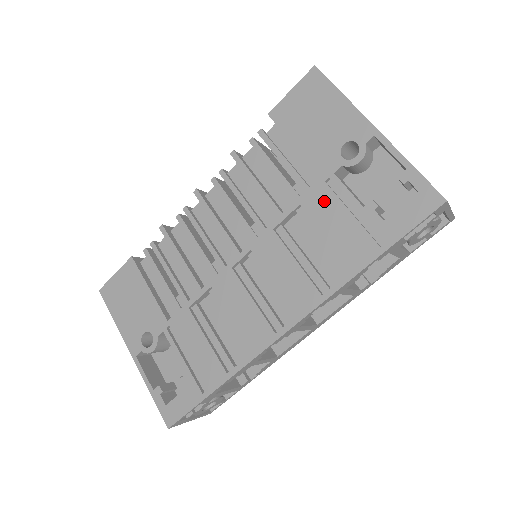
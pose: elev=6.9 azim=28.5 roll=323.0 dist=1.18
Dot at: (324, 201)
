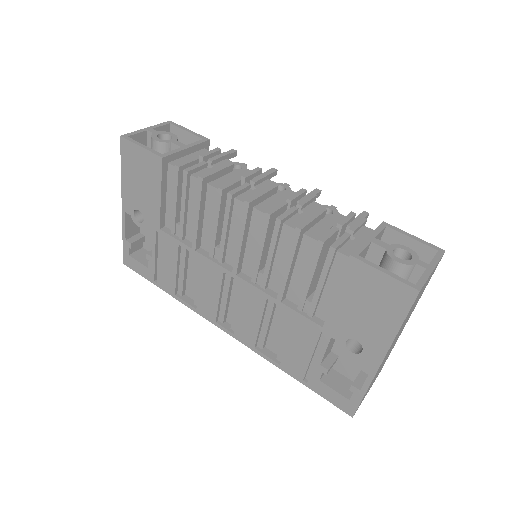
Dot at: (308, 335)
